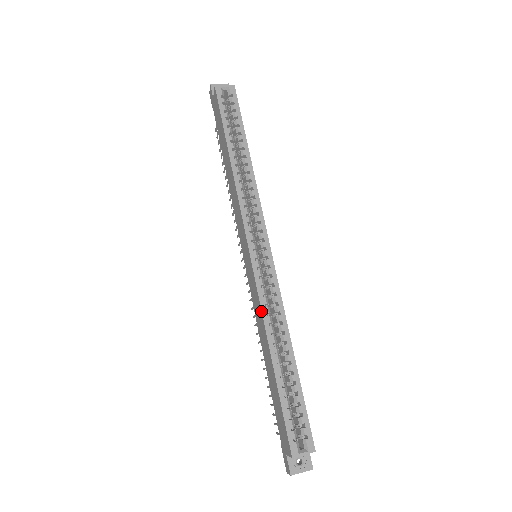
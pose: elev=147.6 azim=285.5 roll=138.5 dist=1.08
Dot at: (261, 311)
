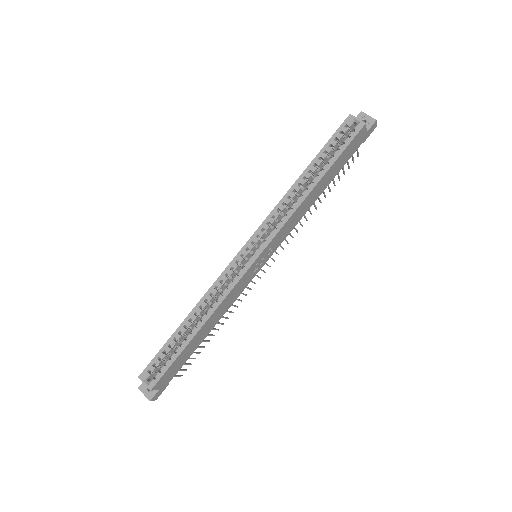
Dot at: (210, 287)
